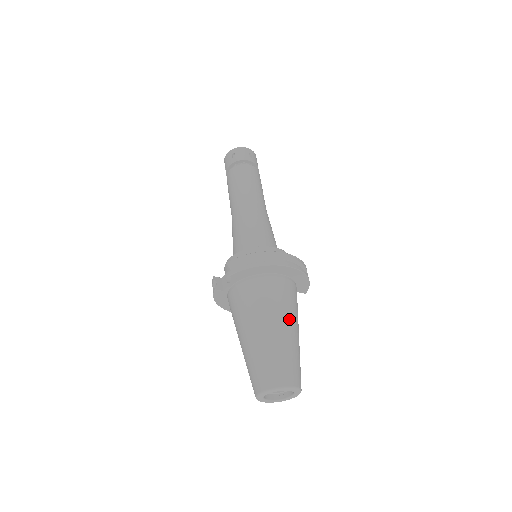
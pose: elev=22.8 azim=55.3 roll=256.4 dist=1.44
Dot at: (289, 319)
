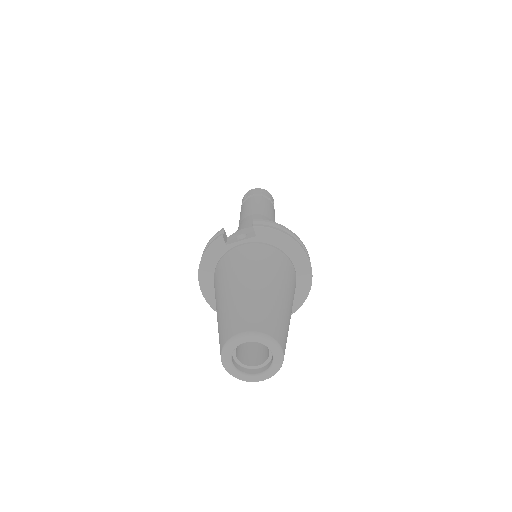
Dot at: (291, 300)
